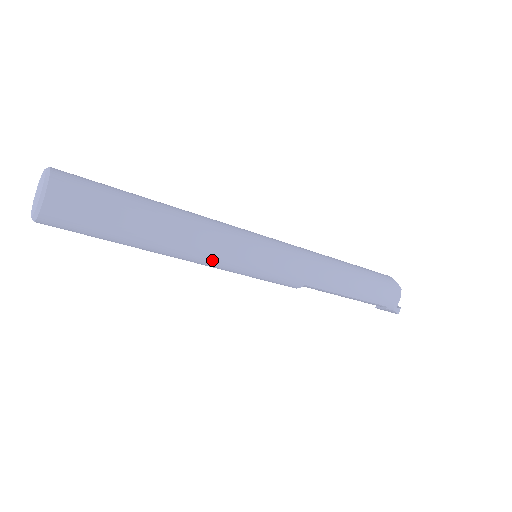
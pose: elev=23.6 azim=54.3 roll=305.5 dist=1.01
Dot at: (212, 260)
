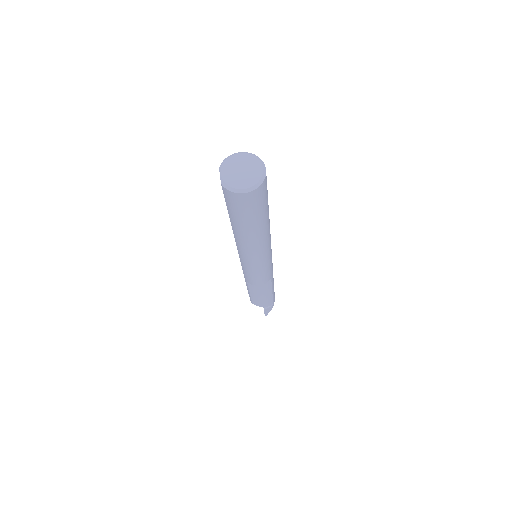
Dot at: (268, 247)
